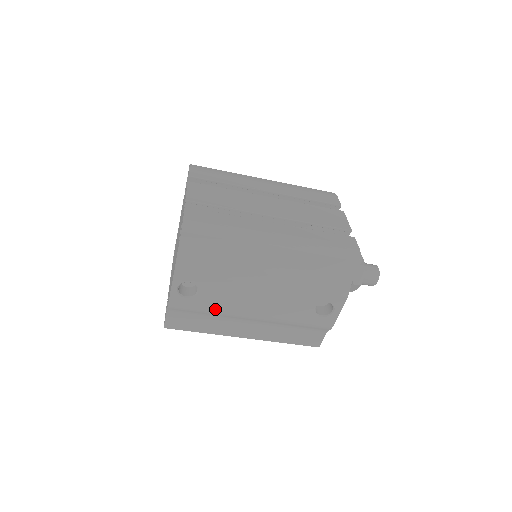
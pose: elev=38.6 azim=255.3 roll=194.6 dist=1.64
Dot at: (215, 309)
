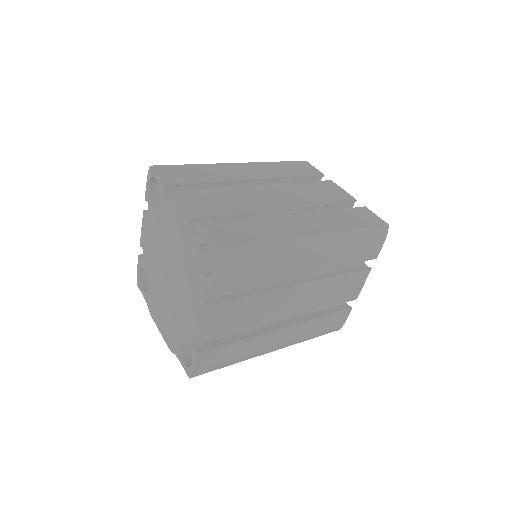
Dot at: occluded
